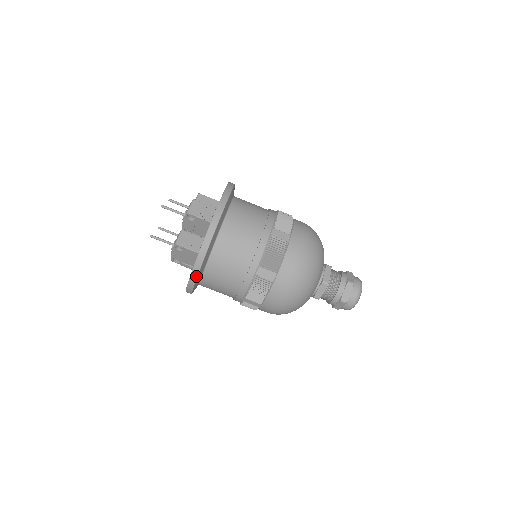
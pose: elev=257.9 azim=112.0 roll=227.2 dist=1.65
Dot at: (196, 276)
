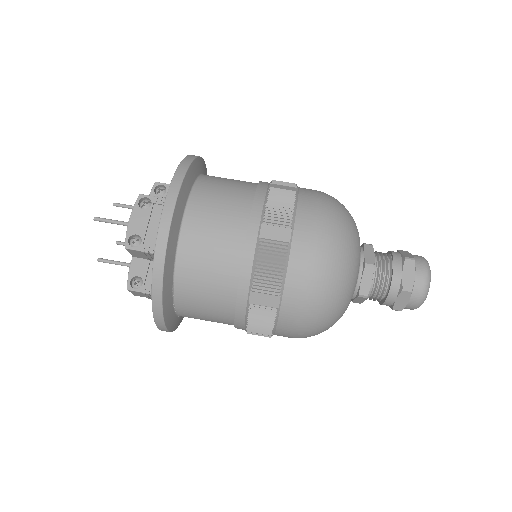
Dot at: (180, 181)
